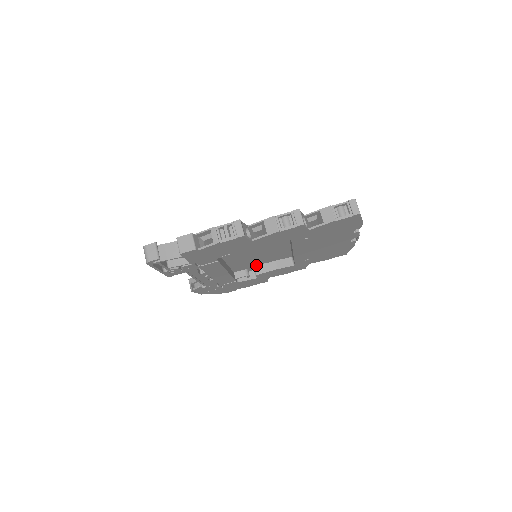
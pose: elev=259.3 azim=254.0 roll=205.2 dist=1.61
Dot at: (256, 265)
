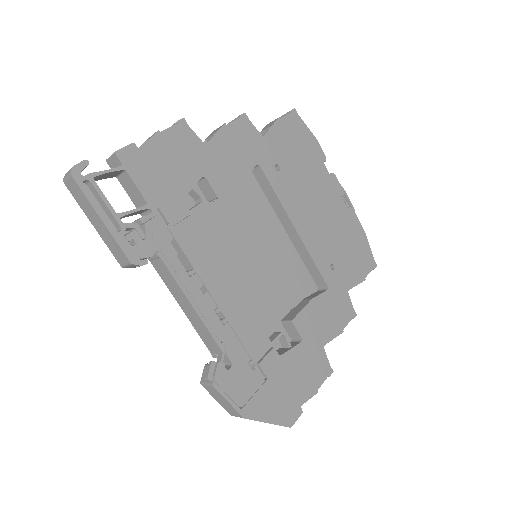
Dot at: (283, 316)
